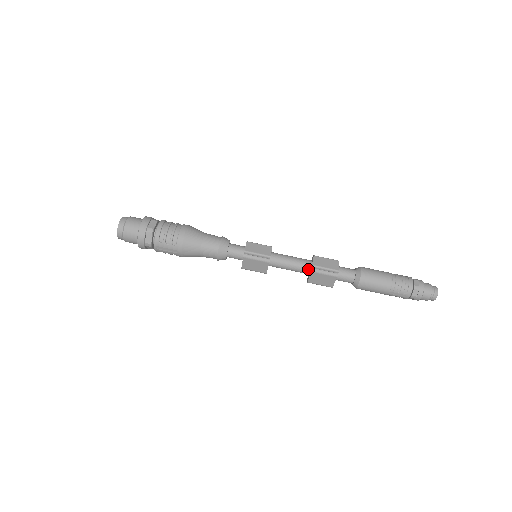
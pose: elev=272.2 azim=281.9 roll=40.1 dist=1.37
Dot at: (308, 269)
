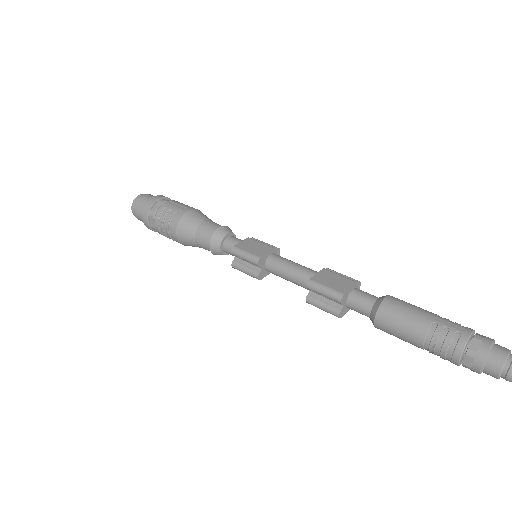
Dot at: occluded
